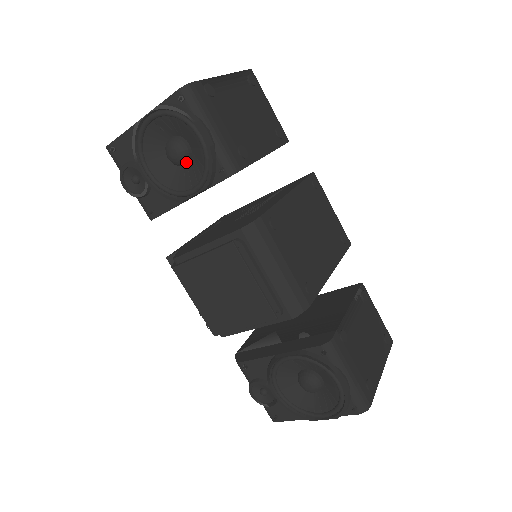
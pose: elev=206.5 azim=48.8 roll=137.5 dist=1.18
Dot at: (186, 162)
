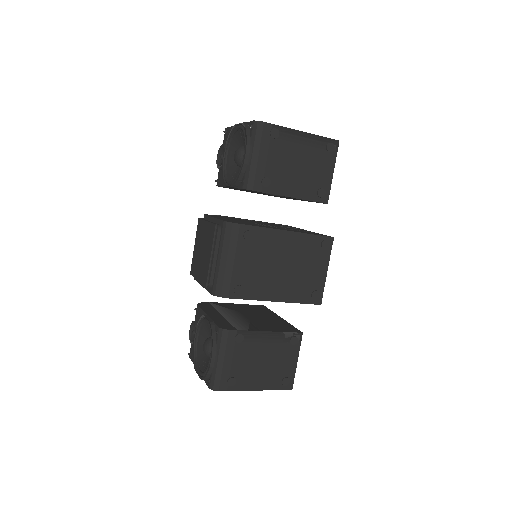
Dot at: (239, 165)
